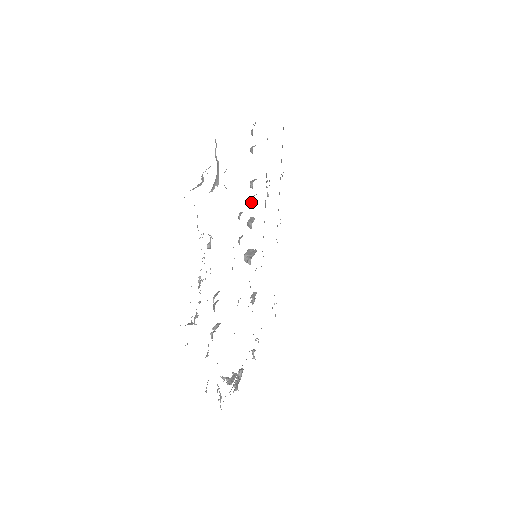
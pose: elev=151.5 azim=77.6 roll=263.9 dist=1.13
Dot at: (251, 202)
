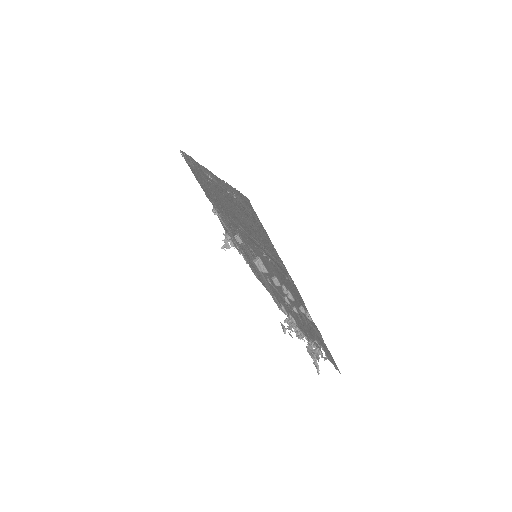
Dot at: (286, 293)
